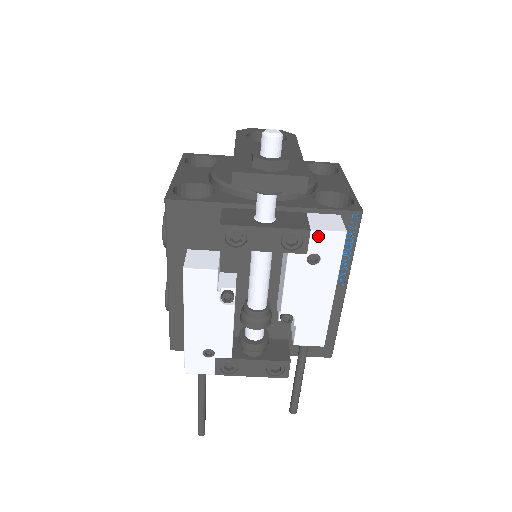
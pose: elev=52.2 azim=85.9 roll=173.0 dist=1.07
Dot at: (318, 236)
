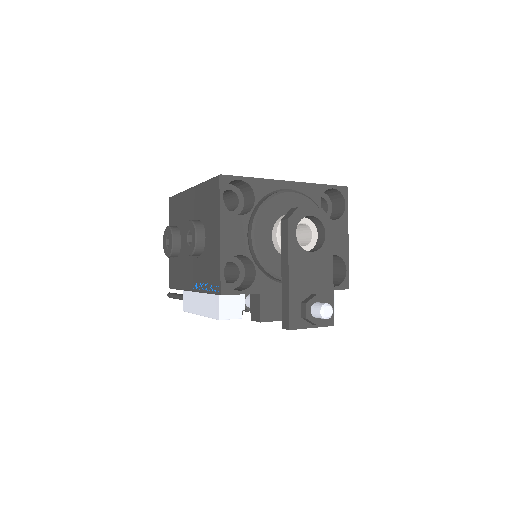
Dot at: occluded
